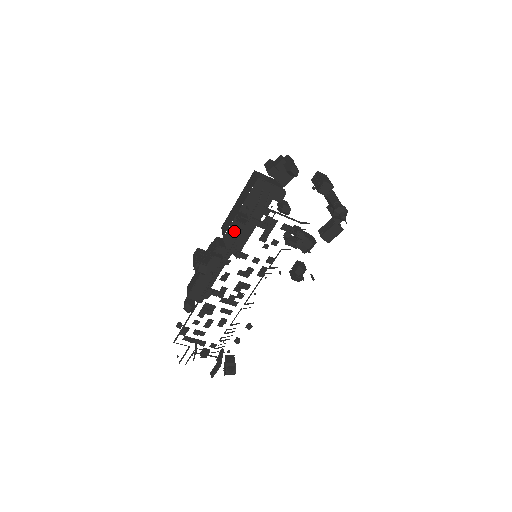
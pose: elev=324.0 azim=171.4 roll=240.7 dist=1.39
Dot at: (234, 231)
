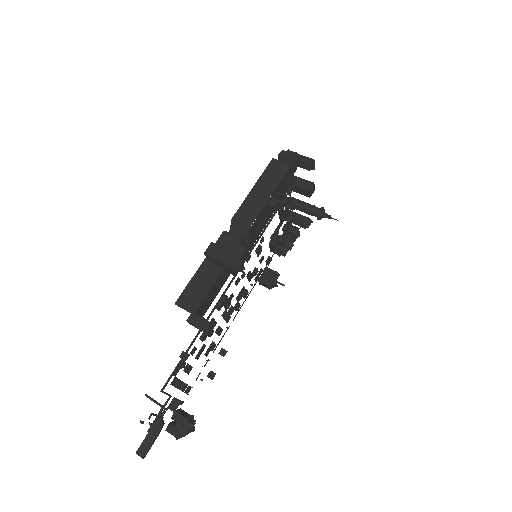
Dot at: (258, 221)
